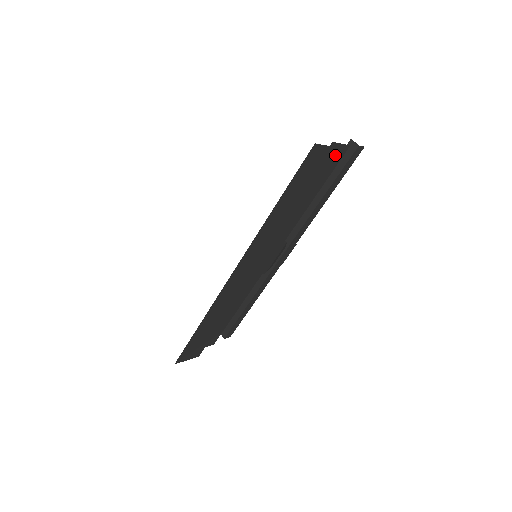
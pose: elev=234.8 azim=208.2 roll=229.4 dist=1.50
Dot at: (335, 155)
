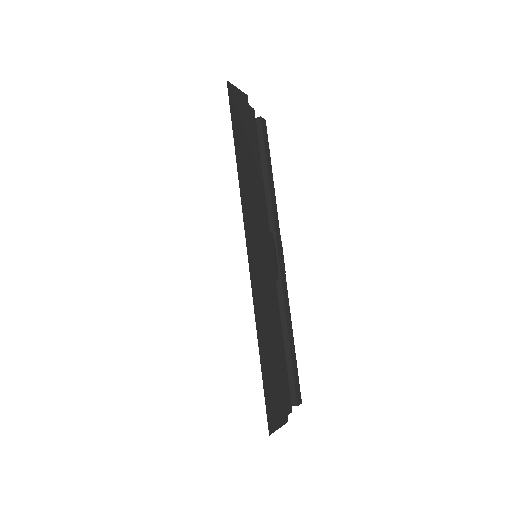
Dot at: occluded
